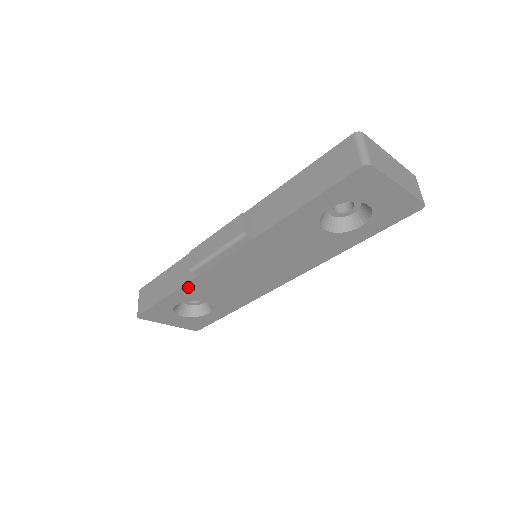
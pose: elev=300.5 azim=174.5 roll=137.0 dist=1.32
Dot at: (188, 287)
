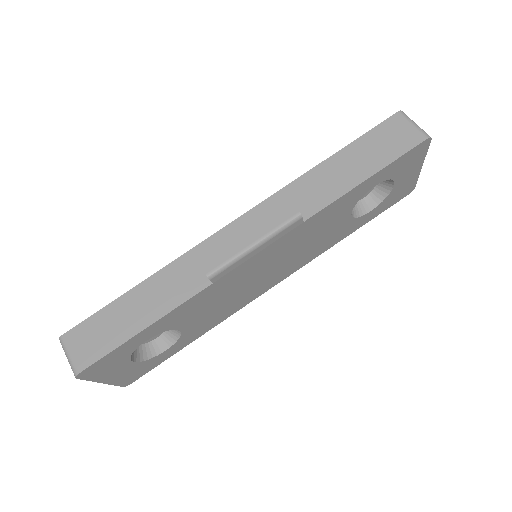
Dot at: (185, 305)
